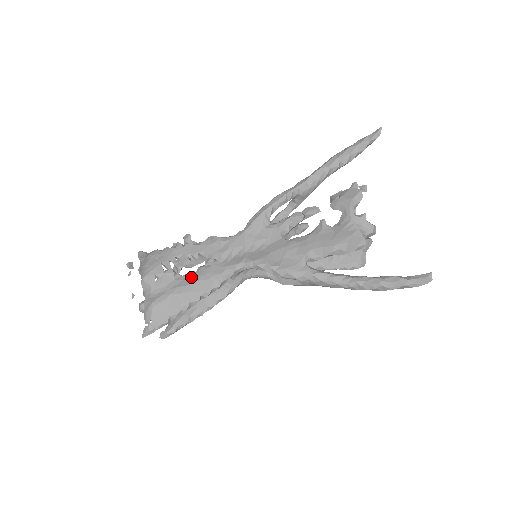
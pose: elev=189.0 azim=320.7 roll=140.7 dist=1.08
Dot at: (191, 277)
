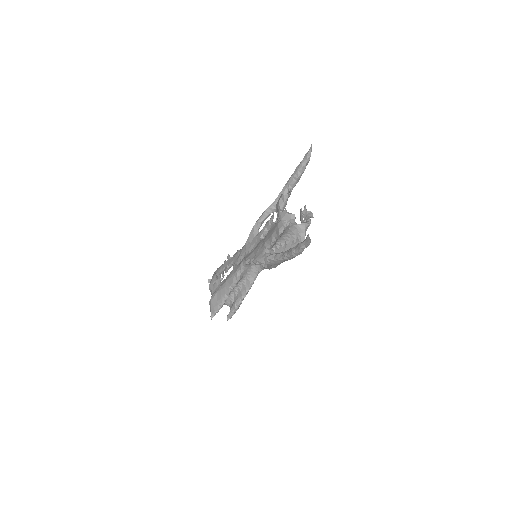
Dot at: (226, 279)
